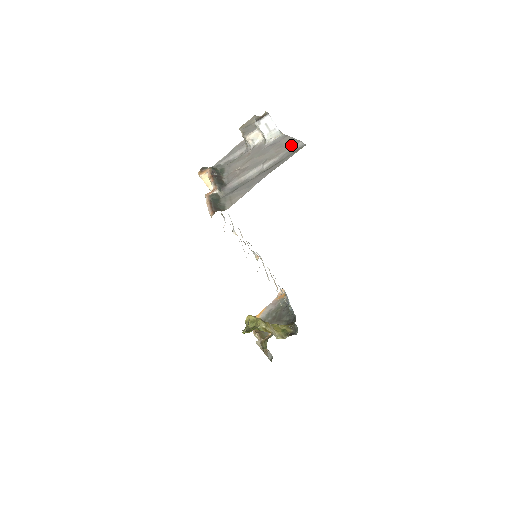
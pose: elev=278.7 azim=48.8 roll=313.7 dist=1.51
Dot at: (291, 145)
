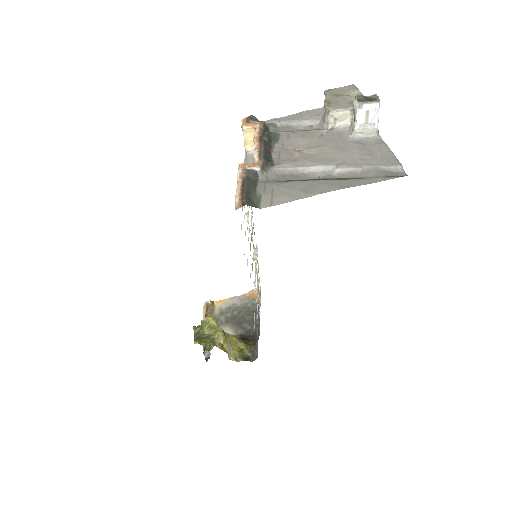
Dot at: (386, 162)
